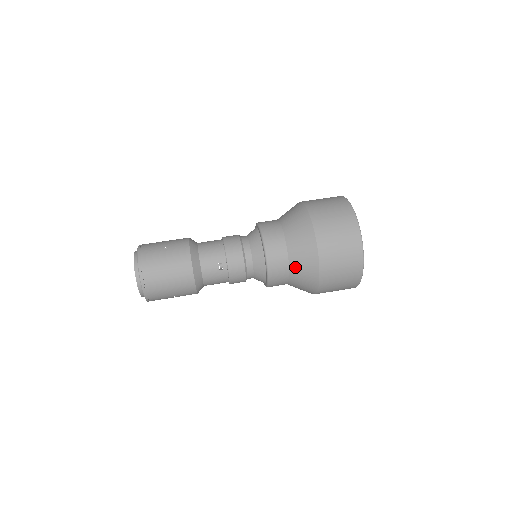
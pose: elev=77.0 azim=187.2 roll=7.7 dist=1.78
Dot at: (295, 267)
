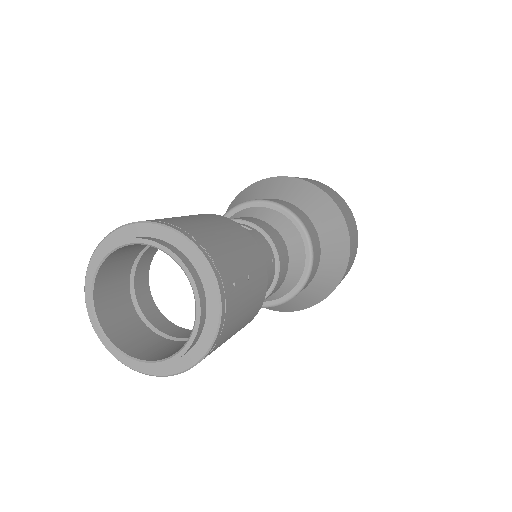
Dot at: (296, 299)
